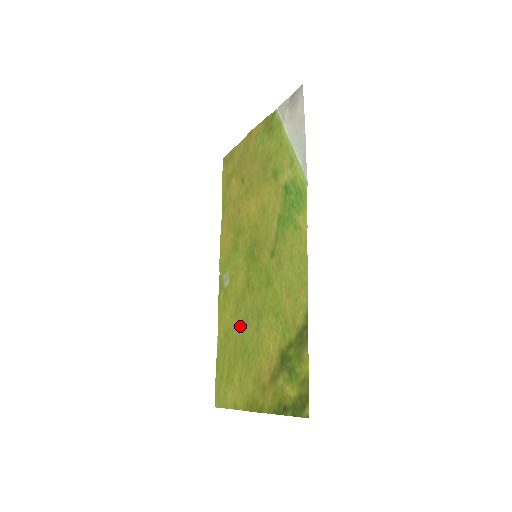
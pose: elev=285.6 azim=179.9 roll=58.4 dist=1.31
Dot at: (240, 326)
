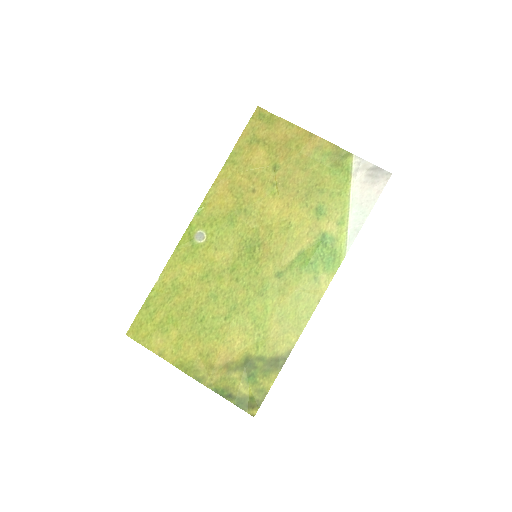
Dot at: (202, 296)
